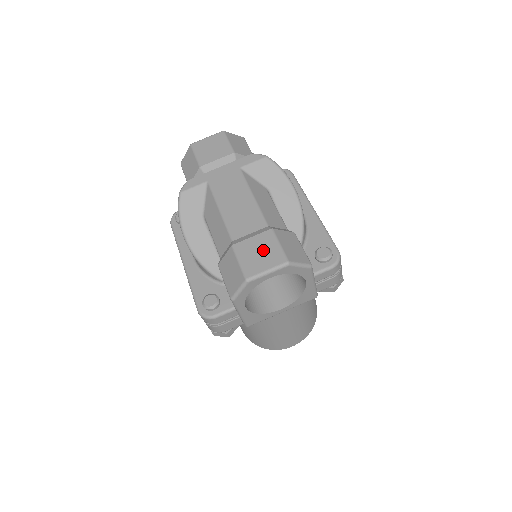
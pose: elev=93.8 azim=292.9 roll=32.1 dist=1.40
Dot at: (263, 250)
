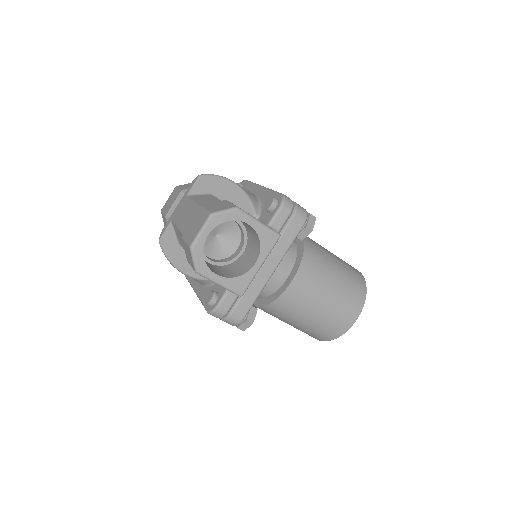
Dot at: (197, 222)
